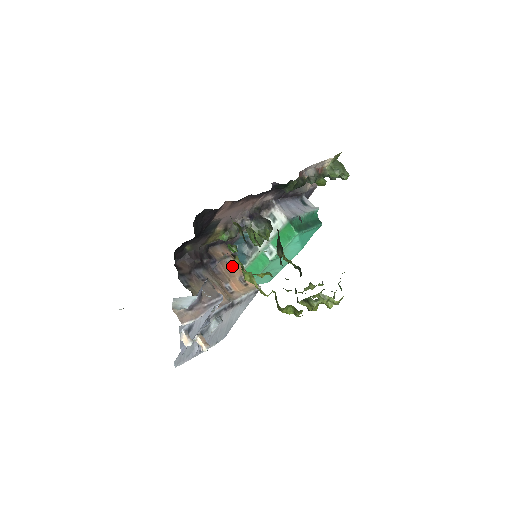
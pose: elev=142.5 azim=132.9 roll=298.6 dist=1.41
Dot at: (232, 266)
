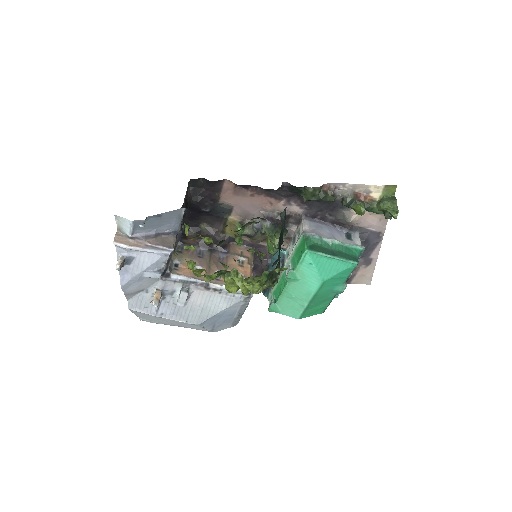
Dot at: (241, 265)
